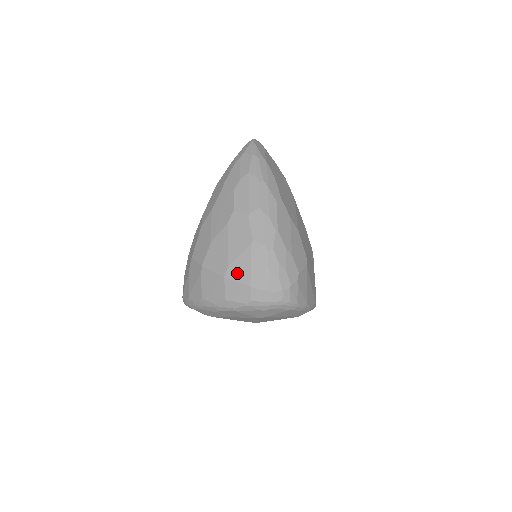
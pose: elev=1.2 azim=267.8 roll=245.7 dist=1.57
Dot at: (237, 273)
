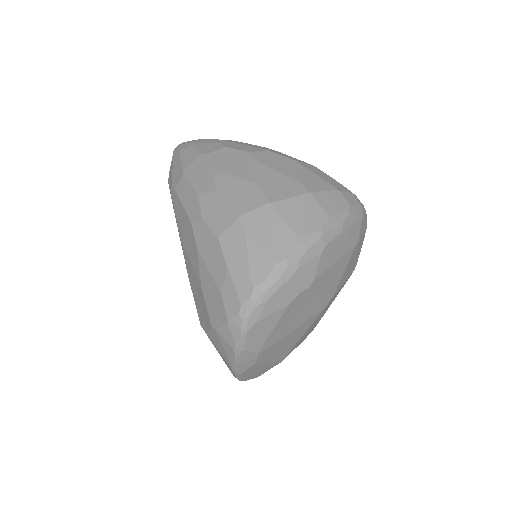
Dot at: (315, 185)
